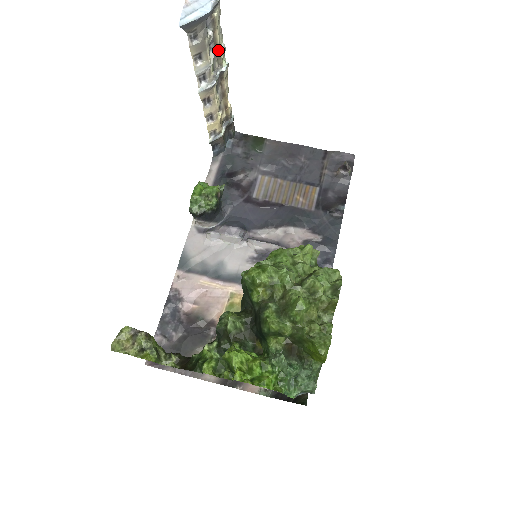
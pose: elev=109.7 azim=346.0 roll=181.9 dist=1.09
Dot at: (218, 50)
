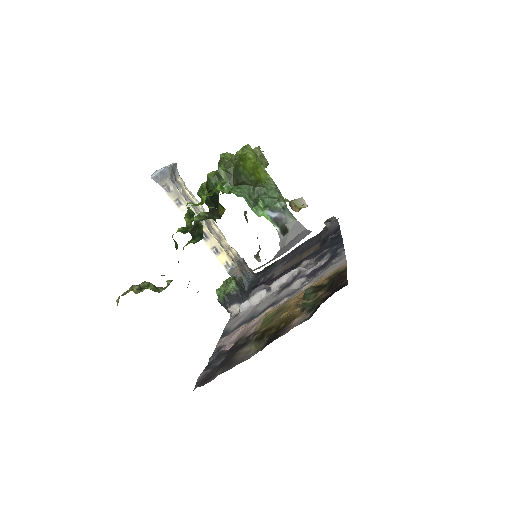
Dot at: (195, 203)
